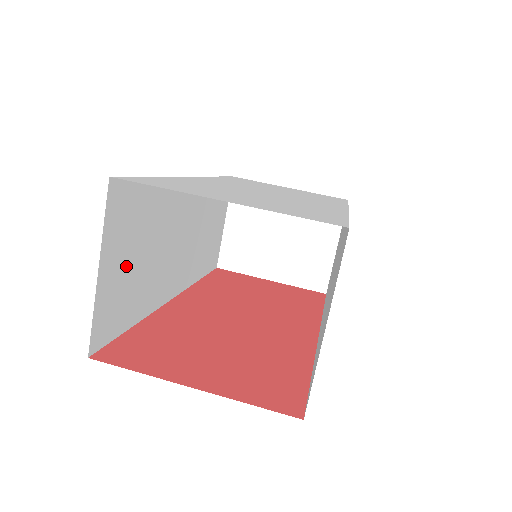
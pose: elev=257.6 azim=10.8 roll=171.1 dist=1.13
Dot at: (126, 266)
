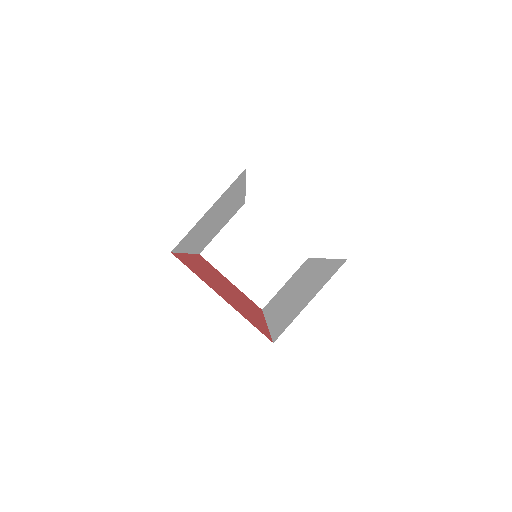
Dot at: (208, 216)
